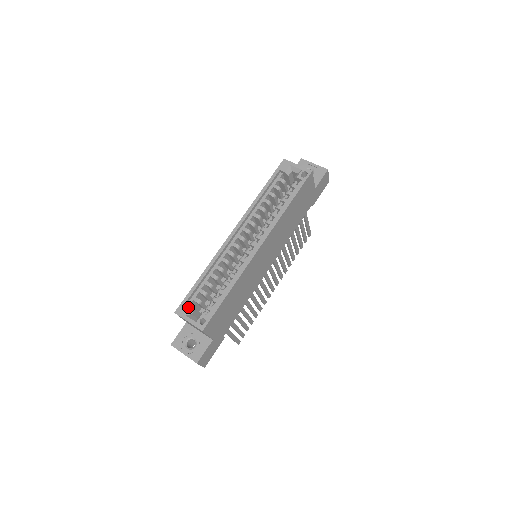
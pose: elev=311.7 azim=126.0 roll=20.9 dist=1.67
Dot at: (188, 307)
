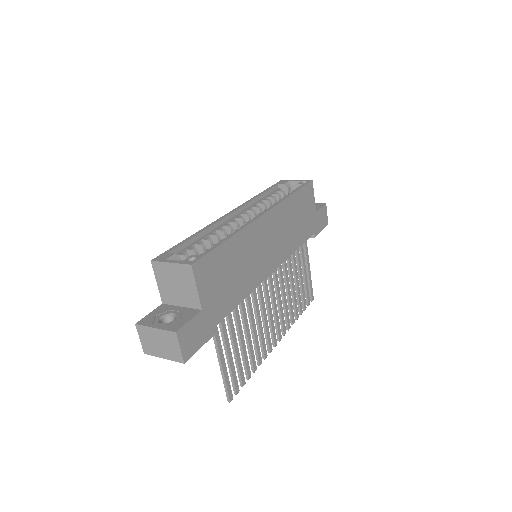
Dot at: (171, 254)
